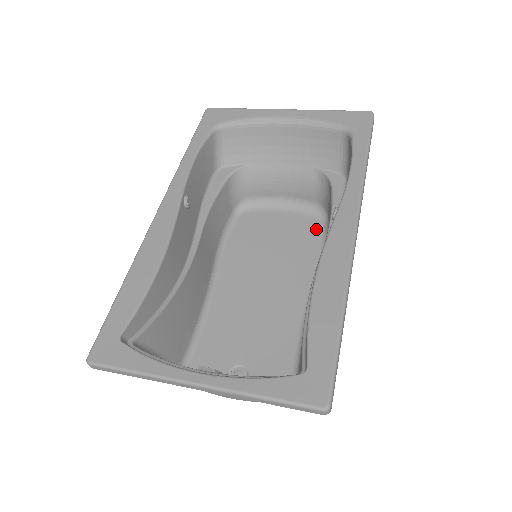
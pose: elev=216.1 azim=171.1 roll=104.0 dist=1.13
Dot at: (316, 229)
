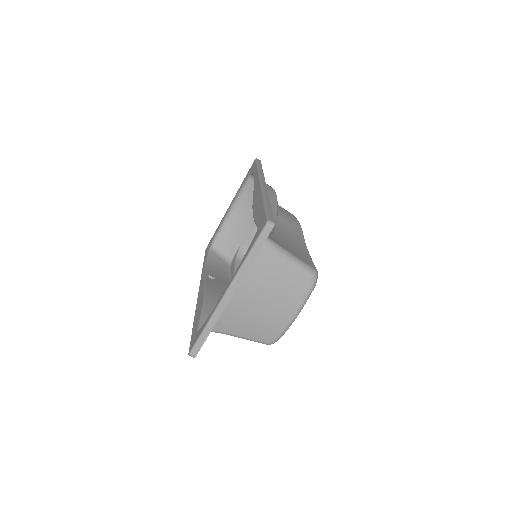
Dot at: occluded
